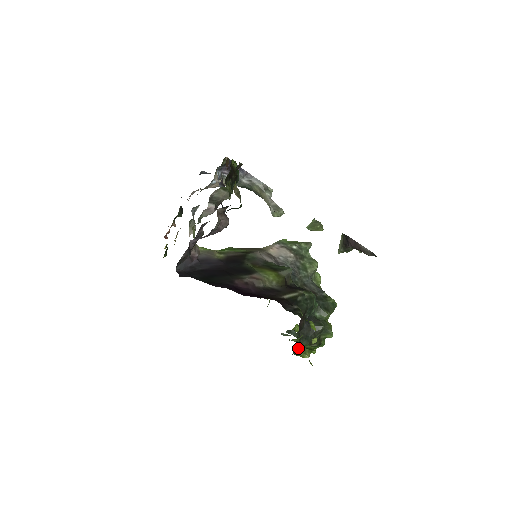
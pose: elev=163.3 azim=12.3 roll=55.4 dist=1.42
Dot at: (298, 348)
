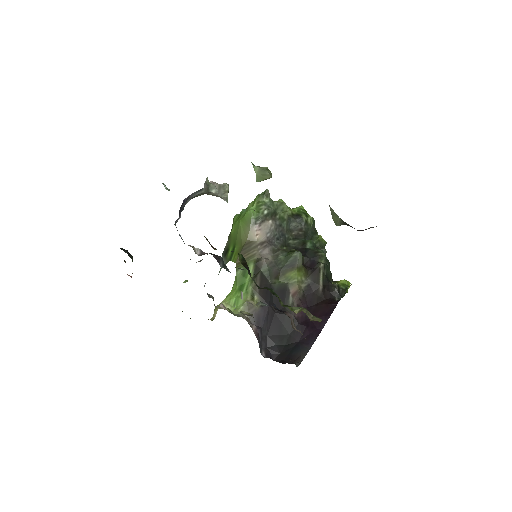
Dot at: occluded
